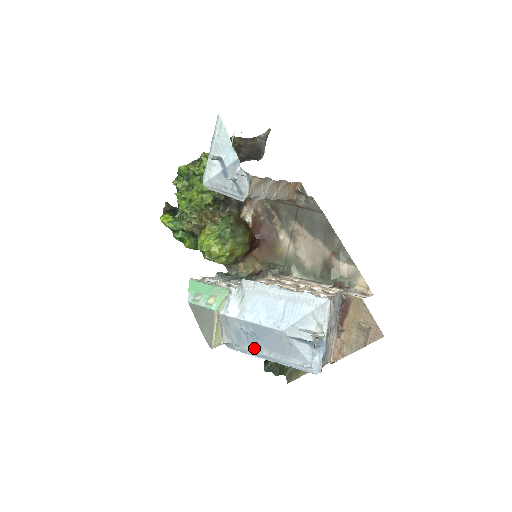
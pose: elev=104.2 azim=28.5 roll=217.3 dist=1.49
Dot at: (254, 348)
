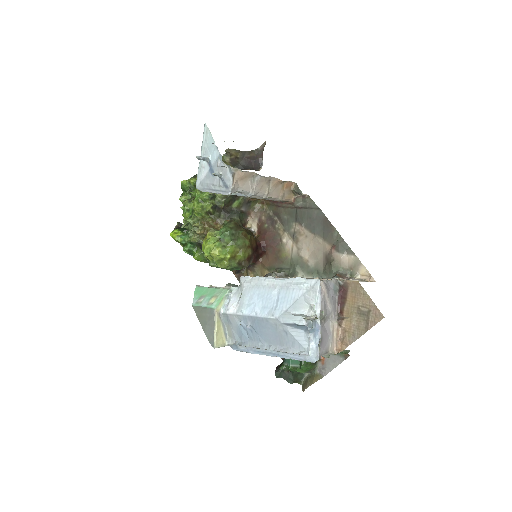
Dot at: (255, 344)
